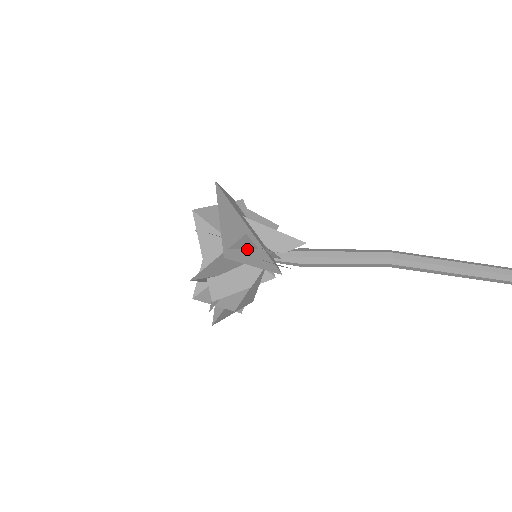
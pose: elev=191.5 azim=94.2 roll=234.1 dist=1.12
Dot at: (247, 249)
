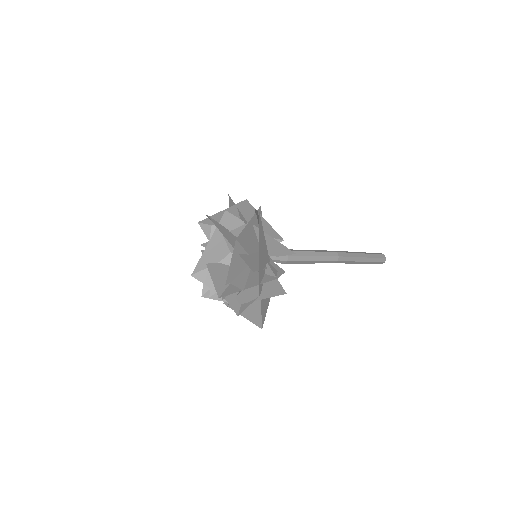
Dot at: (265, 273)
